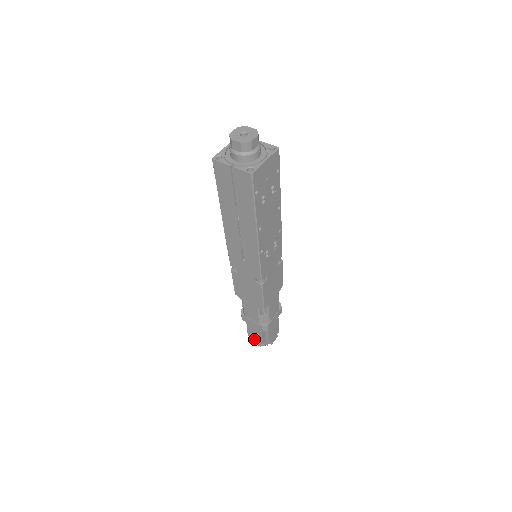
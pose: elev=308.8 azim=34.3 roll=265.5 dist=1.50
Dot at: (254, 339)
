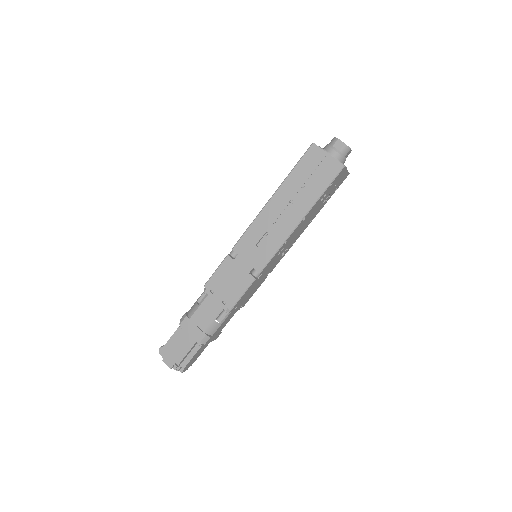
Dot at: (170, 356)
